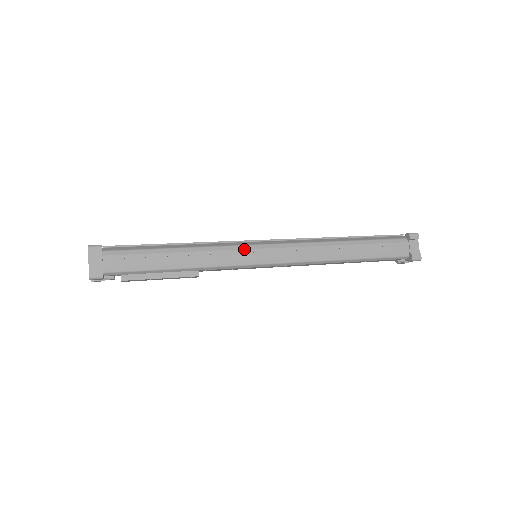
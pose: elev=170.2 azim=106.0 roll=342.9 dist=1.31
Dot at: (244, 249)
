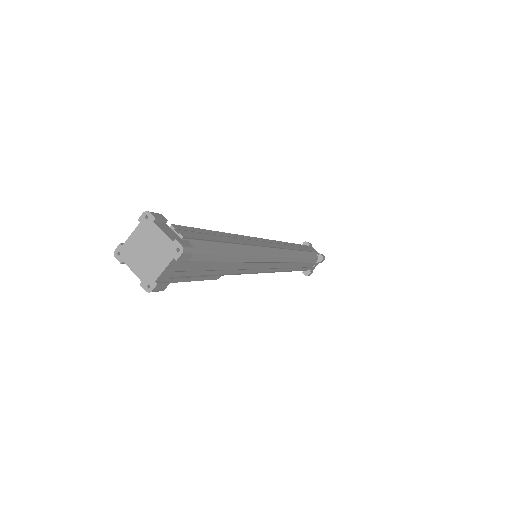
Dot at: (266, 262)
